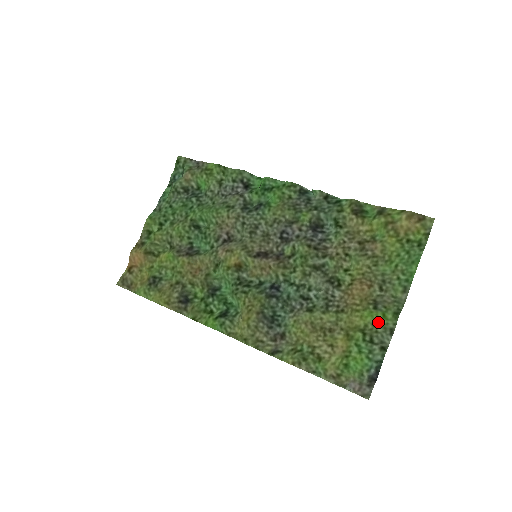
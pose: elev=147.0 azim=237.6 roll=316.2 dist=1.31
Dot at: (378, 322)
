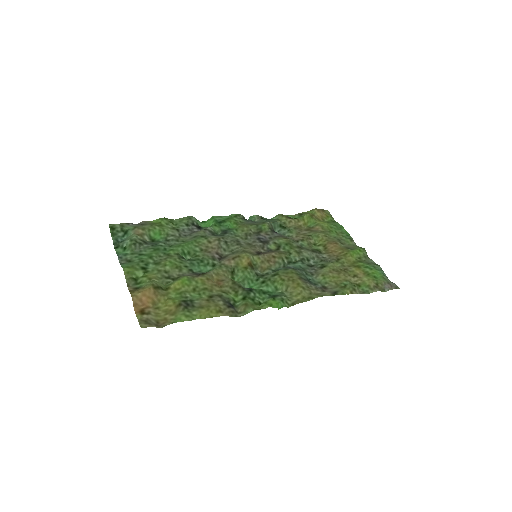
Dot at: (360, 255)
